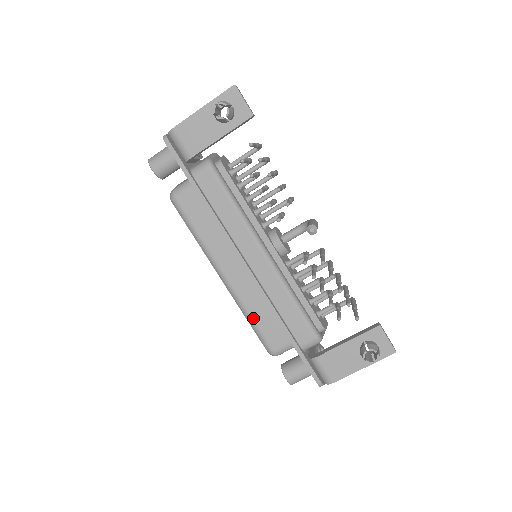
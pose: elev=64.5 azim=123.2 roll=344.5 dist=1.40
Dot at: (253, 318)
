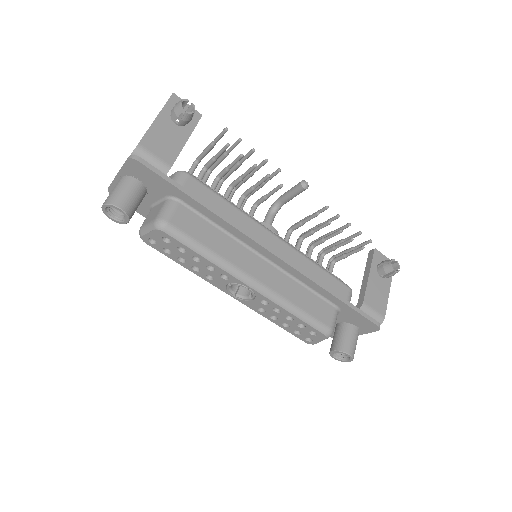
Dot at: (299, 307)
